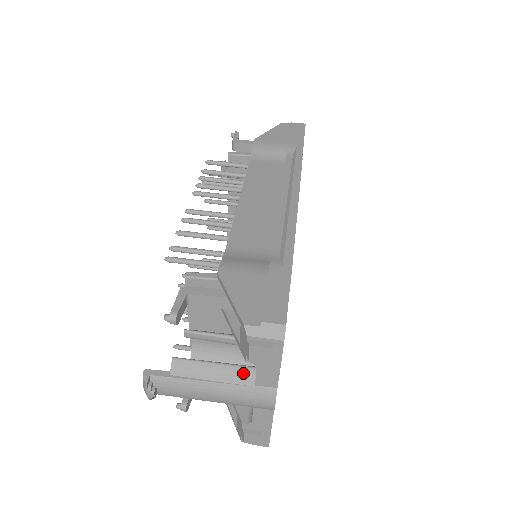
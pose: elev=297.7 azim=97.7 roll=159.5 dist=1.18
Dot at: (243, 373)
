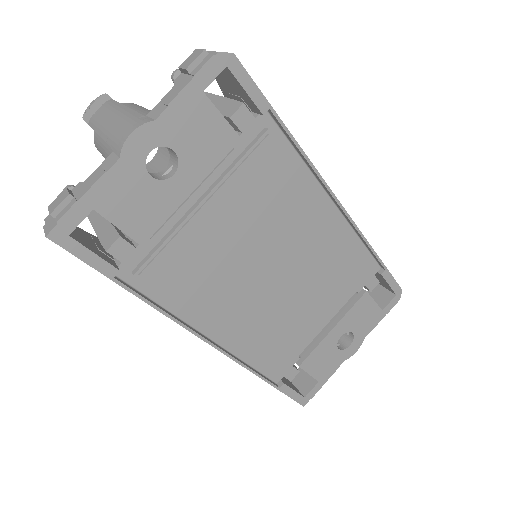
Dot at: occluded
